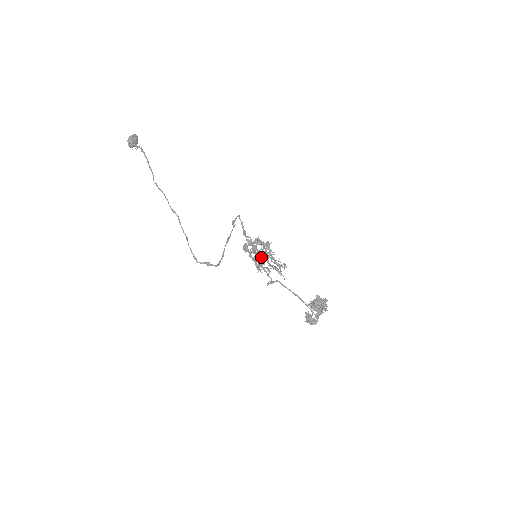
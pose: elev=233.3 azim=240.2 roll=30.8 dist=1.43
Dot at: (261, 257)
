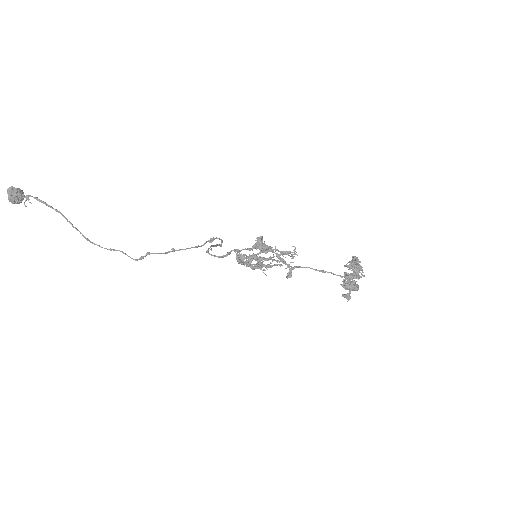
Dot at: (261, 250)
